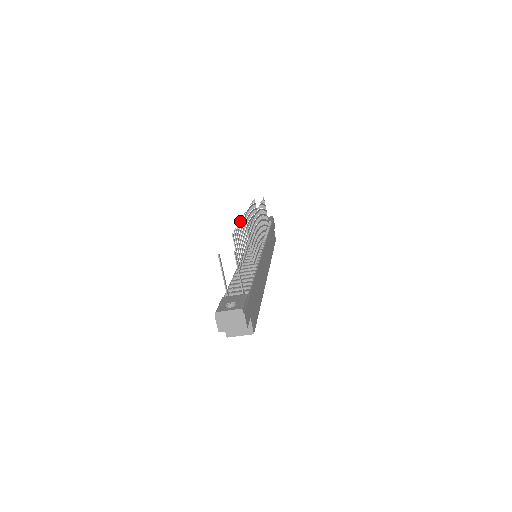
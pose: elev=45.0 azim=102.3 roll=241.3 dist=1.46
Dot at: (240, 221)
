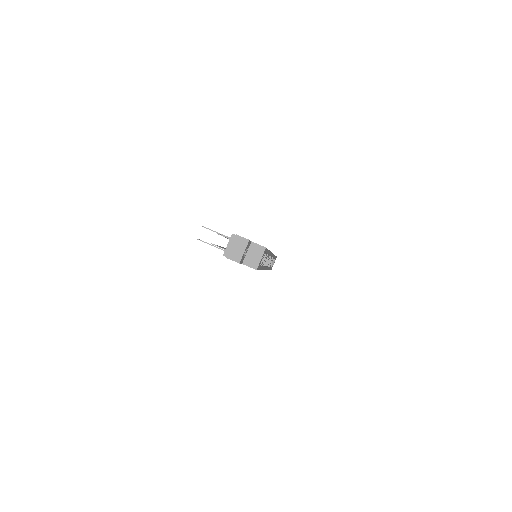
Dot at: occluded
